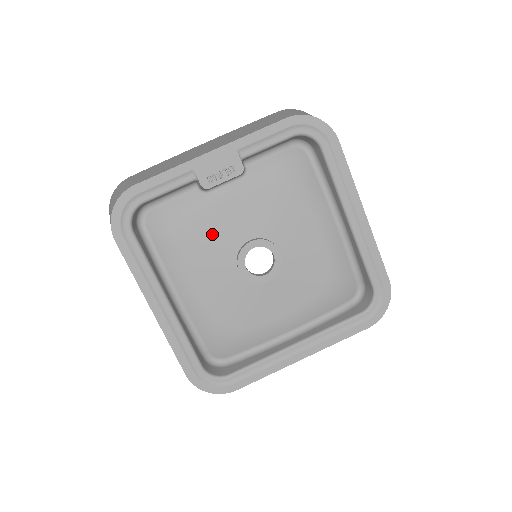
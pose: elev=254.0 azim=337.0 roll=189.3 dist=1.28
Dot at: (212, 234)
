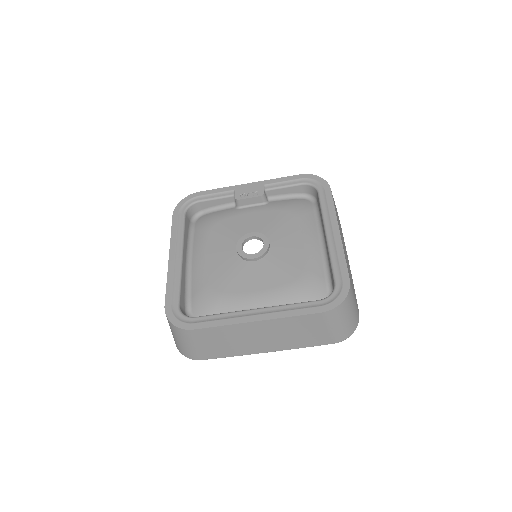
Dot at: (230, 228)
